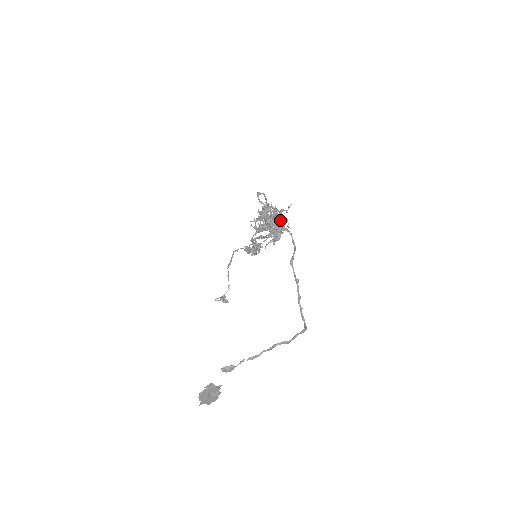
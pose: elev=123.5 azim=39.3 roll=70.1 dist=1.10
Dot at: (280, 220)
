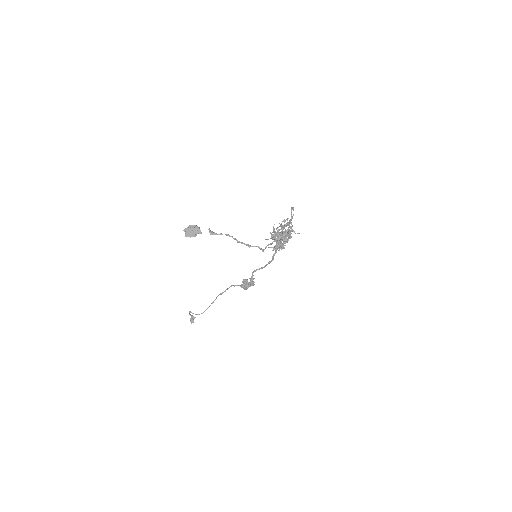
Dot at: (289, 234)
